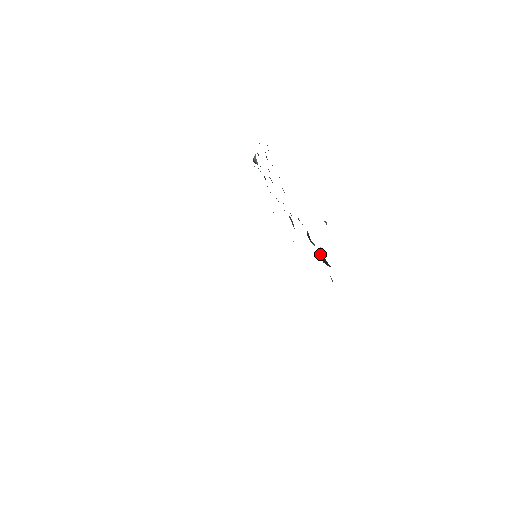
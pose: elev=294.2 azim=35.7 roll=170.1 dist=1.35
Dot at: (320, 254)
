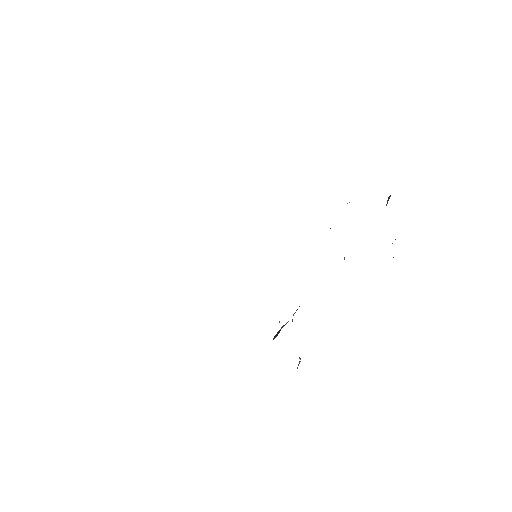
Dot at: (286, 323)
